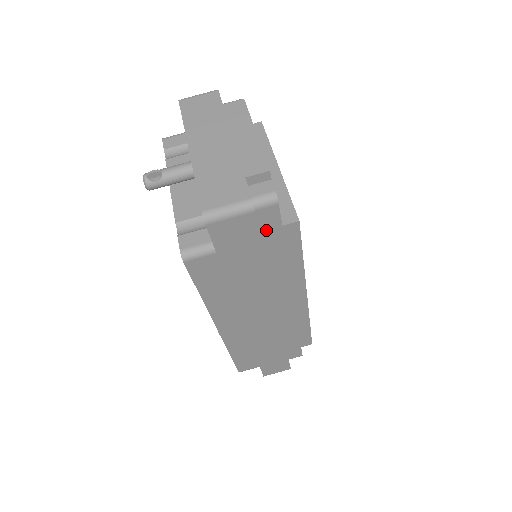
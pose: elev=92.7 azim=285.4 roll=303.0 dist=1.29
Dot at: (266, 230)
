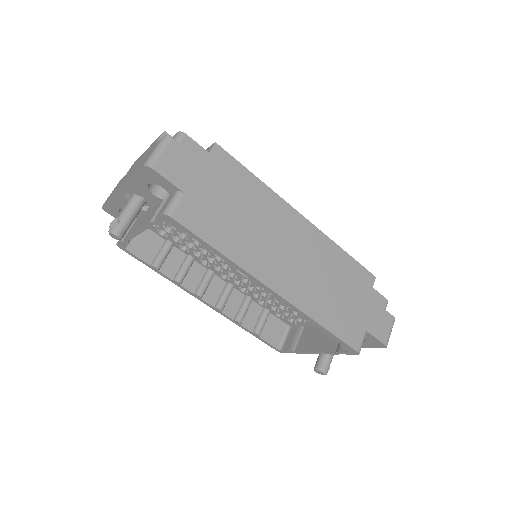
Dot at: occluded
